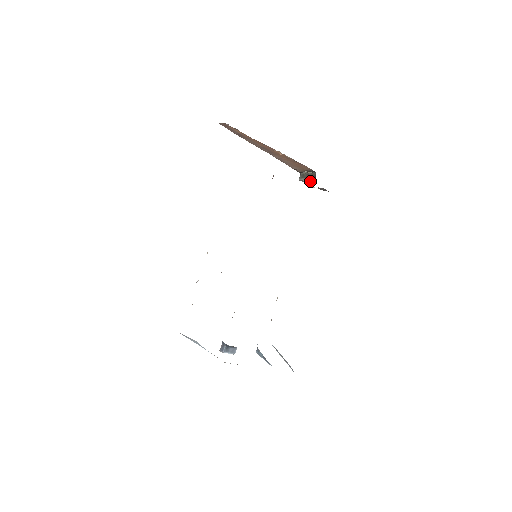
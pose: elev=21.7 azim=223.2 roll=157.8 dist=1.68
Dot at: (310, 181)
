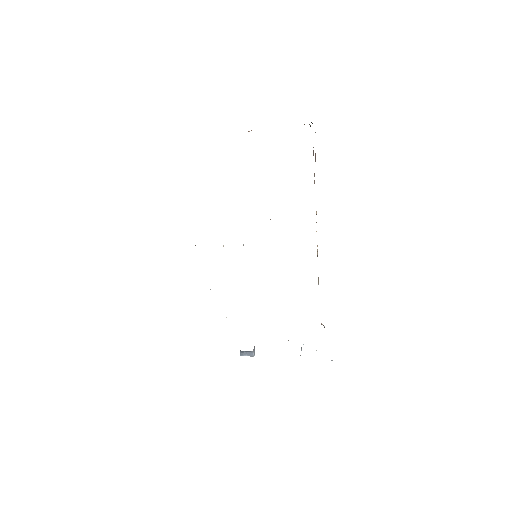
Dot at: occluded
